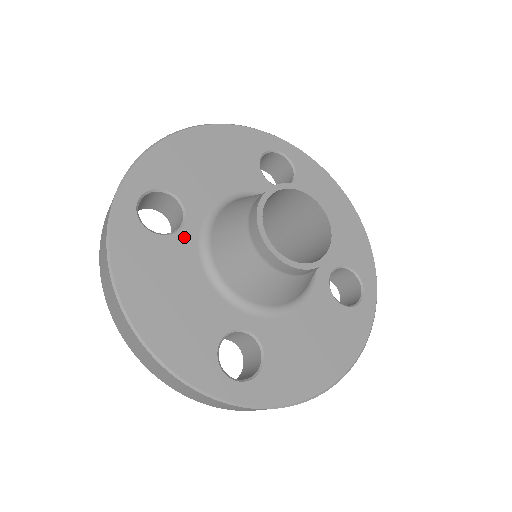
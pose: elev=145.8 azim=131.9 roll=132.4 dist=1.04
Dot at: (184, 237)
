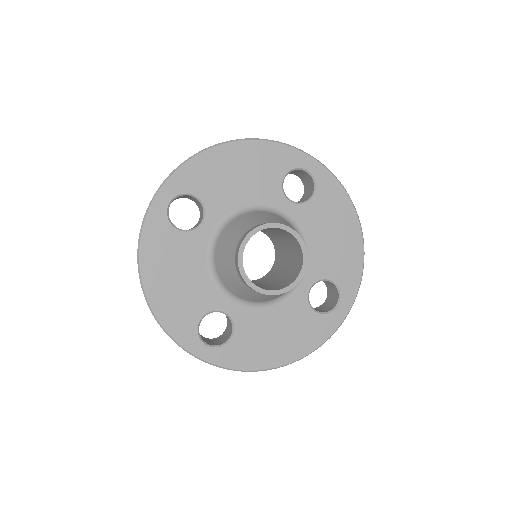
Dot at: (198, 235)
